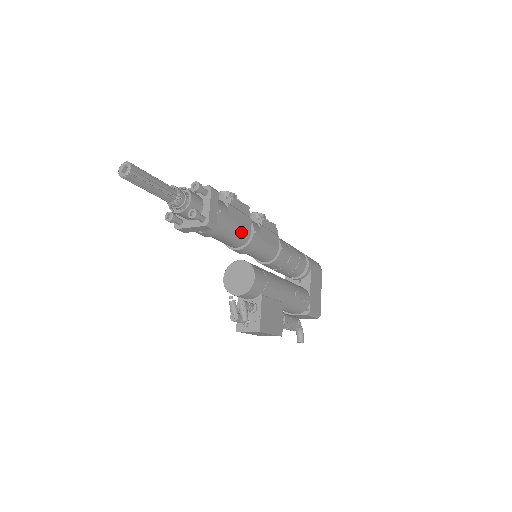
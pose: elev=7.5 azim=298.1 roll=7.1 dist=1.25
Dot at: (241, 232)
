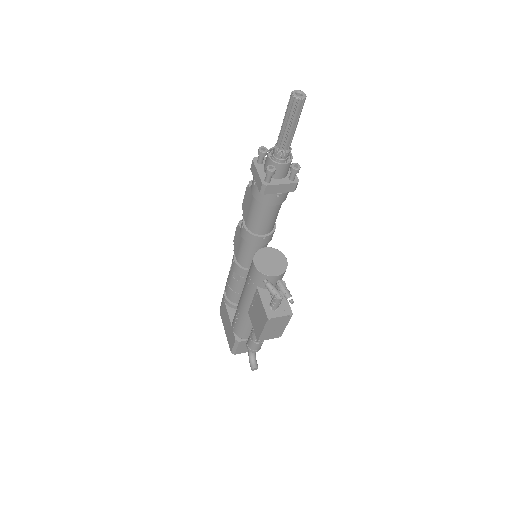
Dot at: occluded
